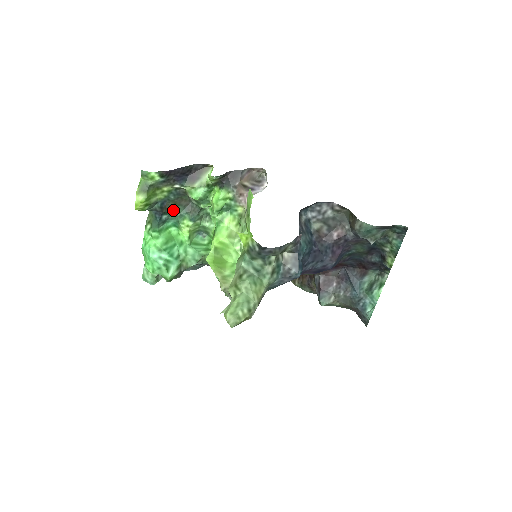
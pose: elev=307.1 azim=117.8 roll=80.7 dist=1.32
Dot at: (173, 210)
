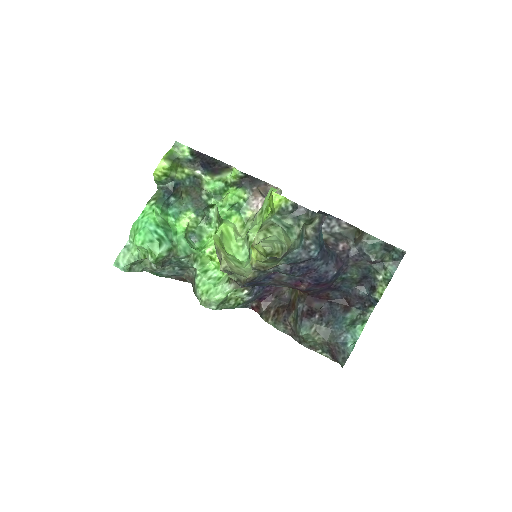
Dot at: (182, 197)
